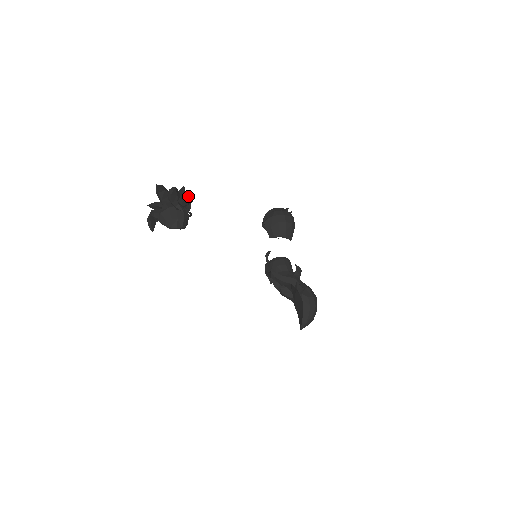
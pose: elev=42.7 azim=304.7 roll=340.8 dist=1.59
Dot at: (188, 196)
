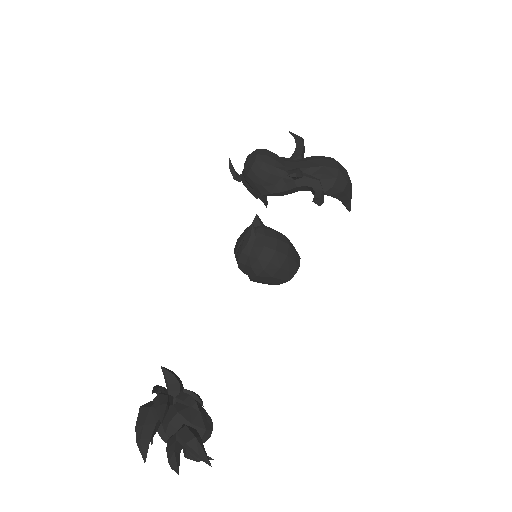
Dot at: (198, 457)
